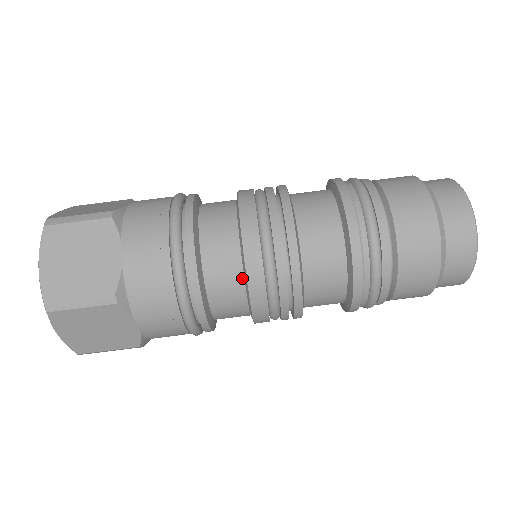
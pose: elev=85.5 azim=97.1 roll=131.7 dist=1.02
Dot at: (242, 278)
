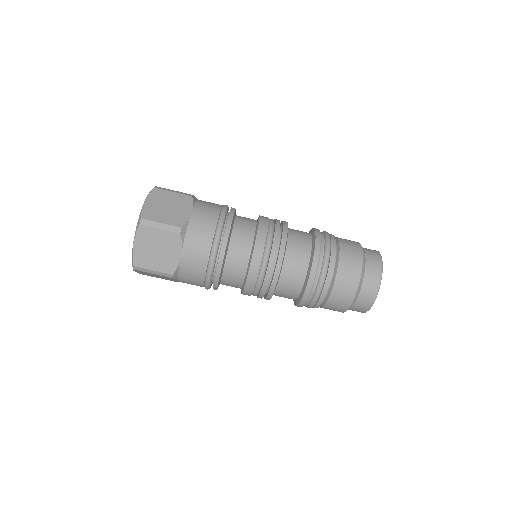
Dot at: (242, 283)
